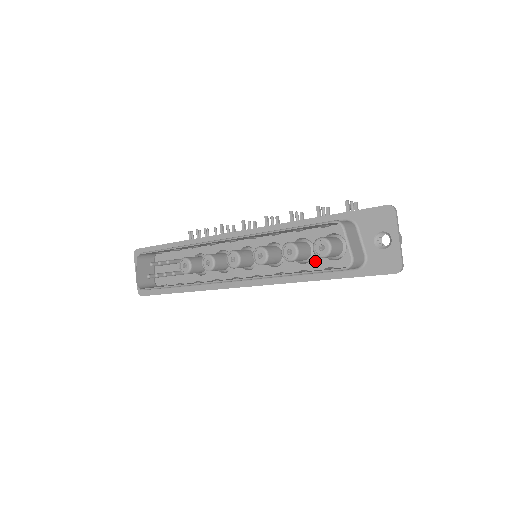
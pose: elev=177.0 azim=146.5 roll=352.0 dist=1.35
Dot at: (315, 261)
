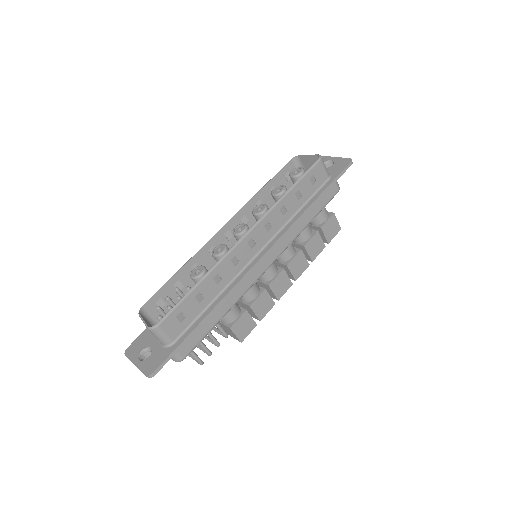
Dot at: occluded
